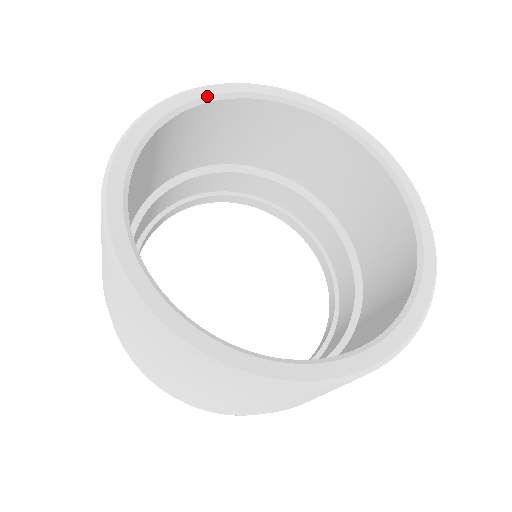
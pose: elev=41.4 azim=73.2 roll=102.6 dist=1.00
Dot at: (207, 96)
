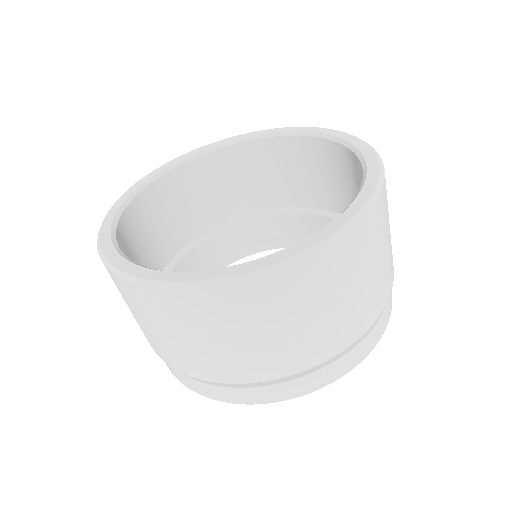
Dot at: (166, 167)
